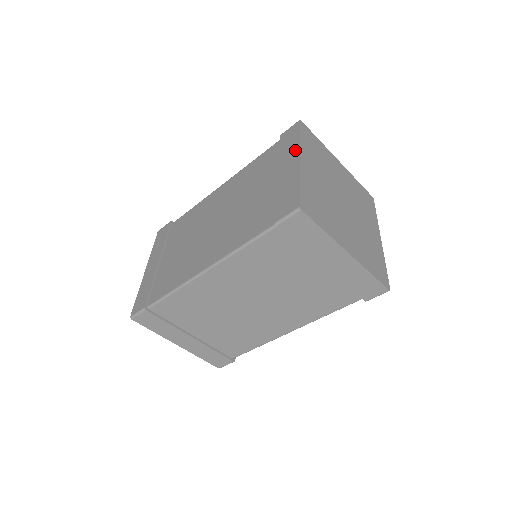
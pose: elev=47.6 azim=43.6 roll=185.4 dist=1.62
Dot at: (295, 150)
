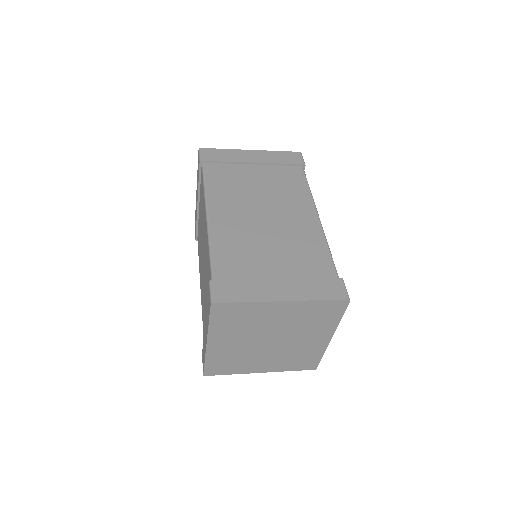
Dot at: (207, 330)
